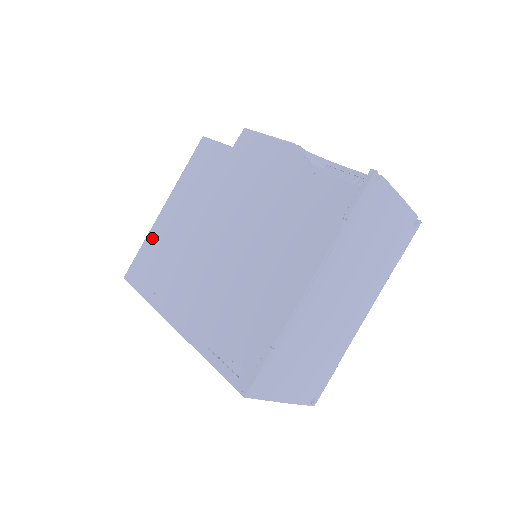
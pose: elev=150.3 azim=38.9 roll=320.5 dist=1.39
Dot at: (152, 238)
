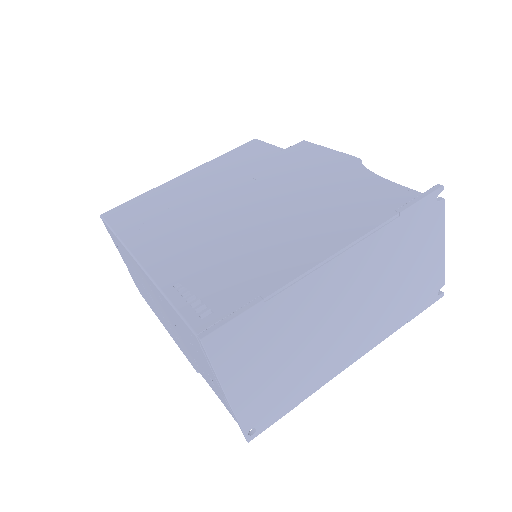
Dot at: (156, 192)
